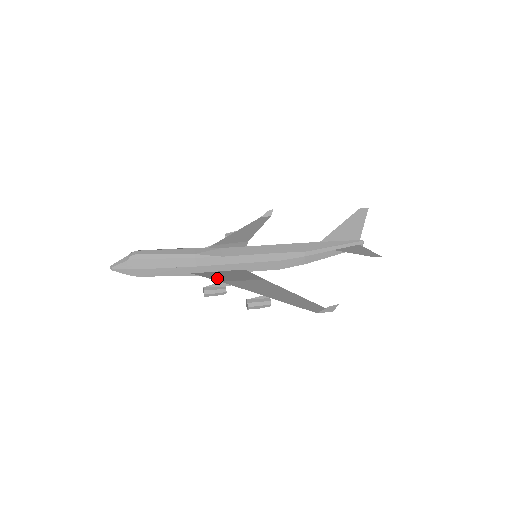
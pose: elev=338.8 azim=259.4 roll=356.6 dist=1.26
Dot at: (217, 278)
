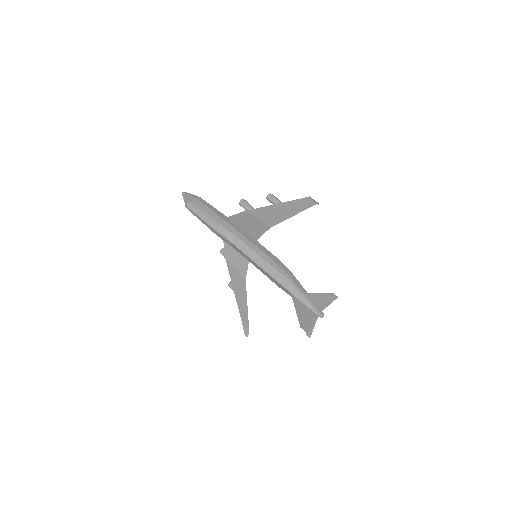
Dot at: (227, 253)
